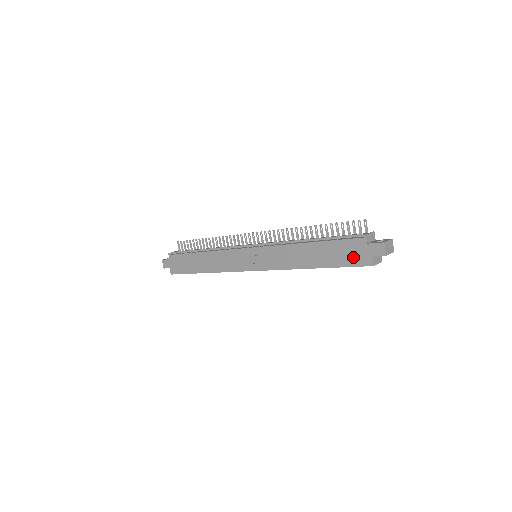
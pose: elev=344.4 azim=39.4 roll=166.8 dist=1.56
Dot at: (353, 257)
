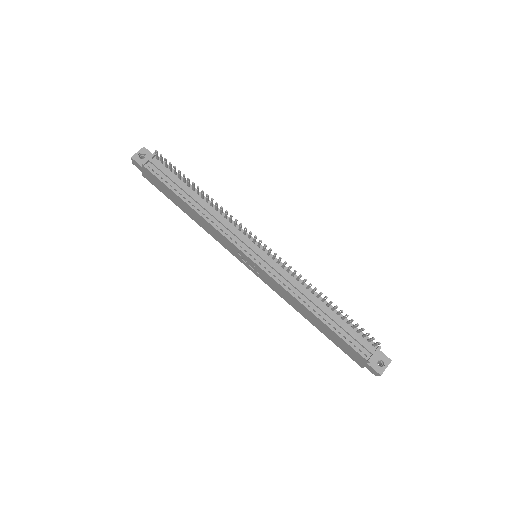
Dot at: (349, 353)
